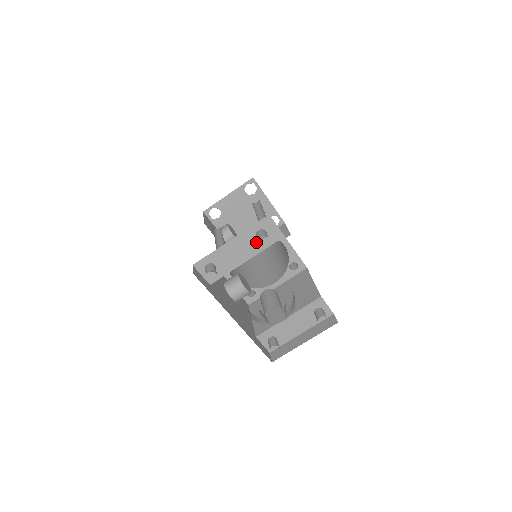
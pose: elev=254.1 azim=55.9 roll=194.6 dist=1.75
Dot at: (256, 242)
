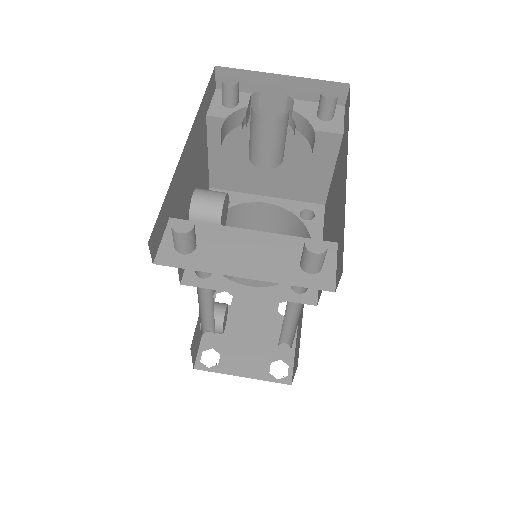
Dot at: (311, 118)
